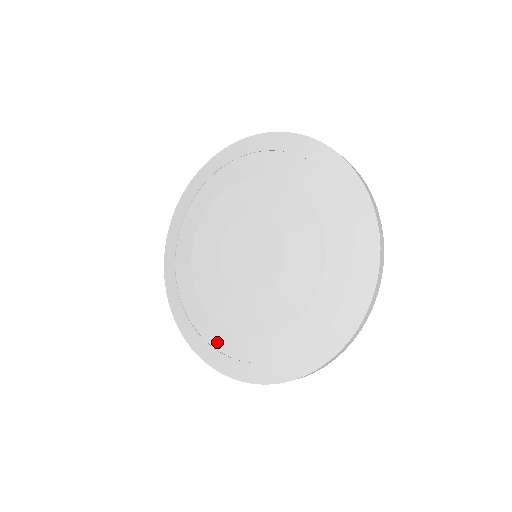
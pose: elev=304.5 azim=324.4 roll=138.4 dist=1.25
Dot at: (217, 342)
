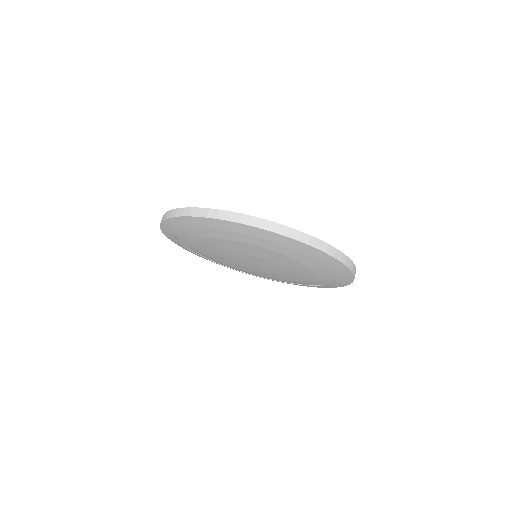
Dot at: (272, 279)
